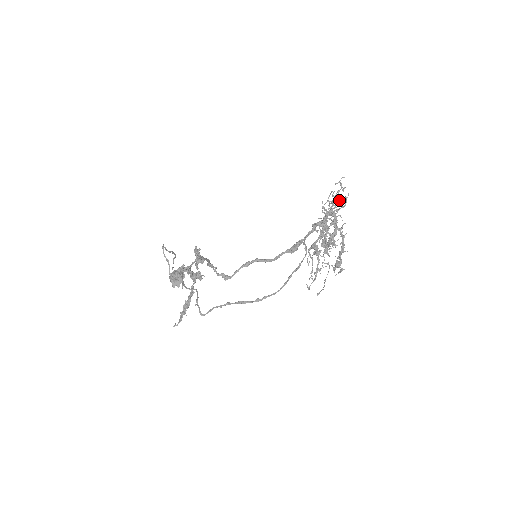
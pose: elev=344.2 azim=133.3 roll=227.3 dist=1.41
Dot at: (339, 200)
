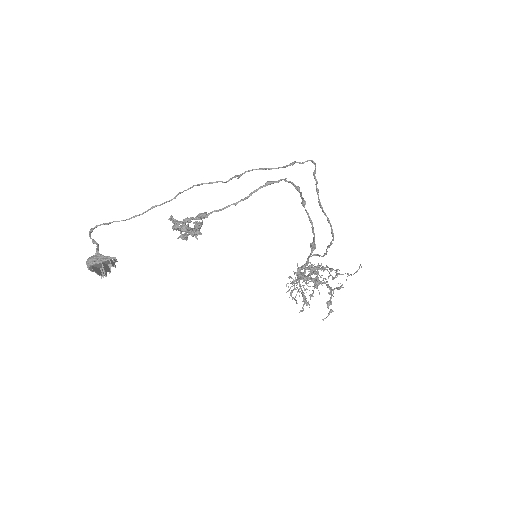
Dot at: occluded
